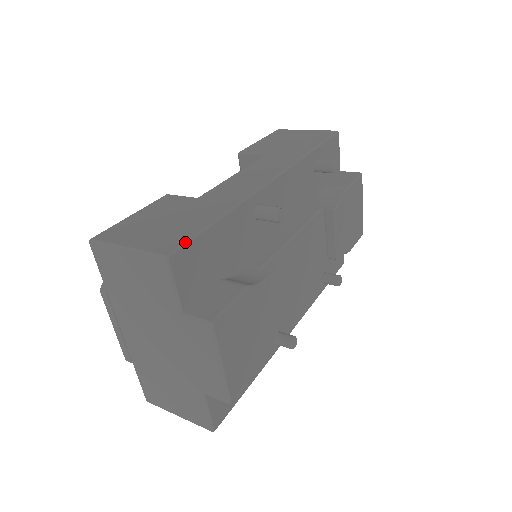
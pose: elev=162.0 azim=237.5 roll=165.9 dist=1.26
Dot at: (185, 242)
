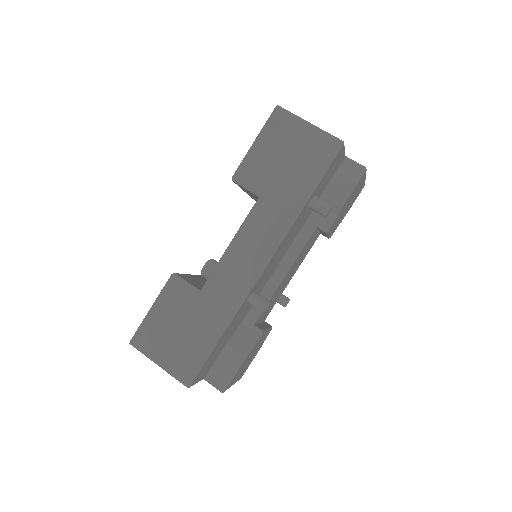
Dot at: (198, 371)
